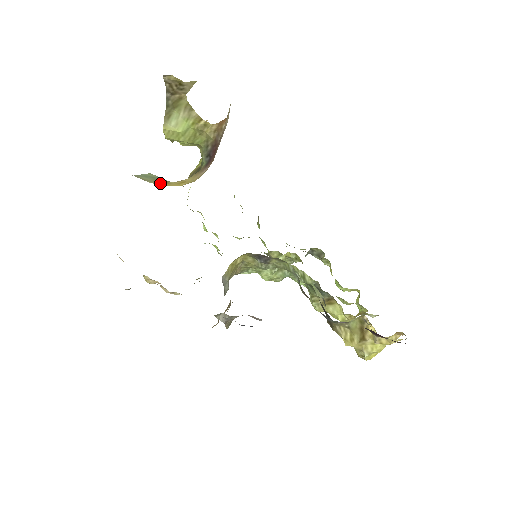
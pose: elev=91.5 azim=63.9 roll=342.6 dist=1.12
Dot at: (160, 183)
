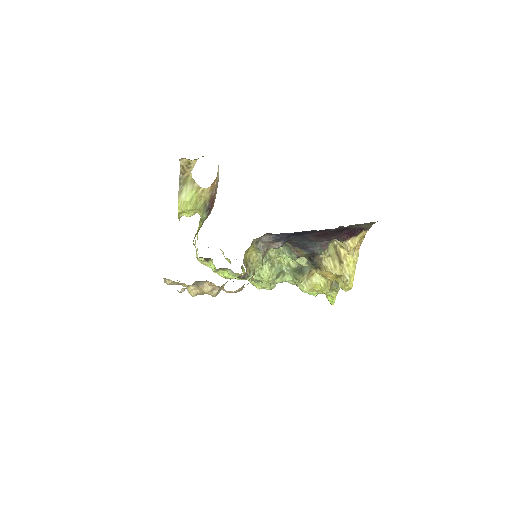
Dot at: occluded
